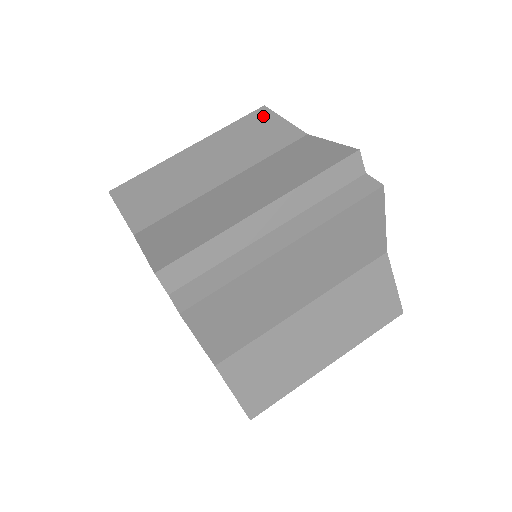
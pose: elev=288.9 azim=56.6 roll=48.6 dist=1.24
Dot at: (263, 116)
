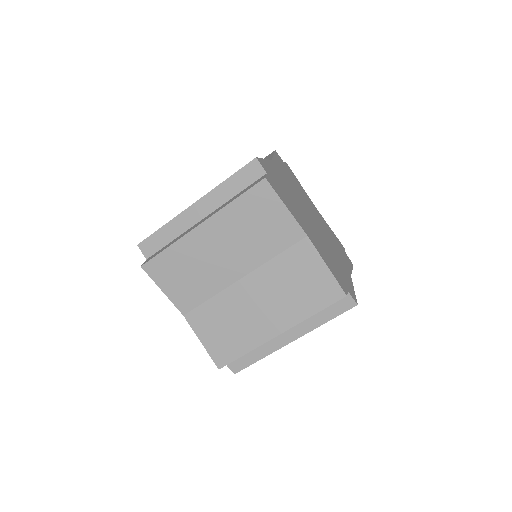
Dot at: (266, 197)
